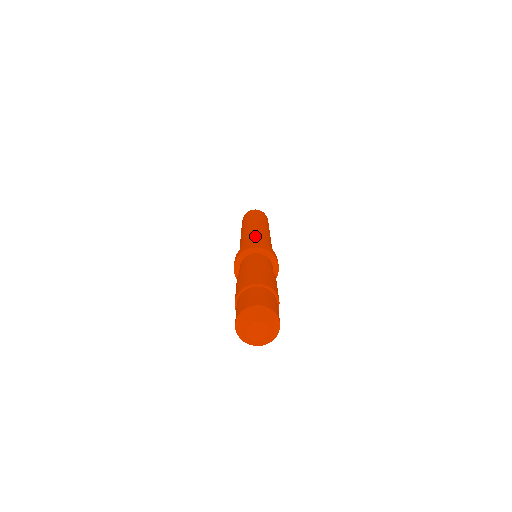
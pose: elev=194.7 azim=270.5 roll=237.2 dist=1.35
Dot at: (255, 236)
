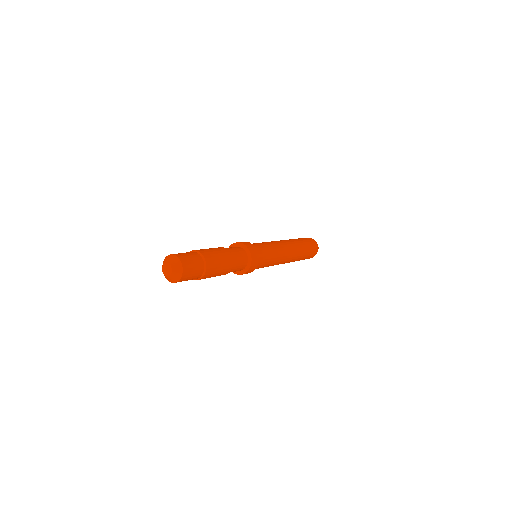
Dot at: occluded
